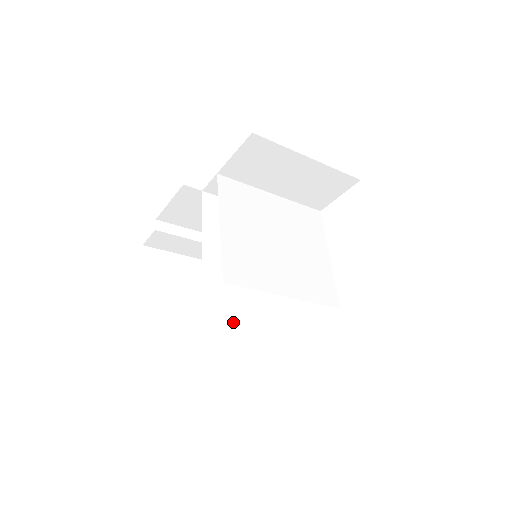
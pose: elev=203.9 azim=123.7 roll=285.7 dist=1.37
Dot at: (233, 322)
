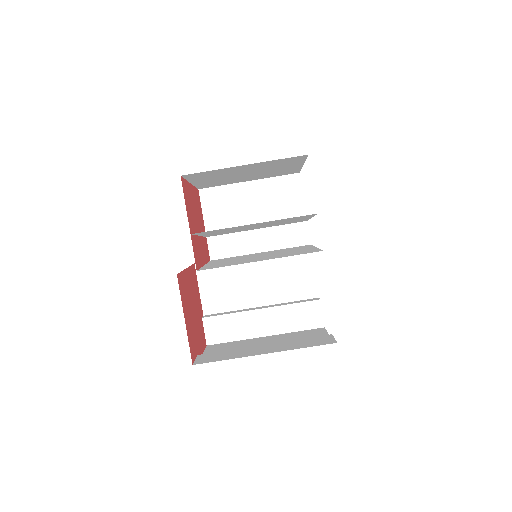
Dot at: (297, 342)
